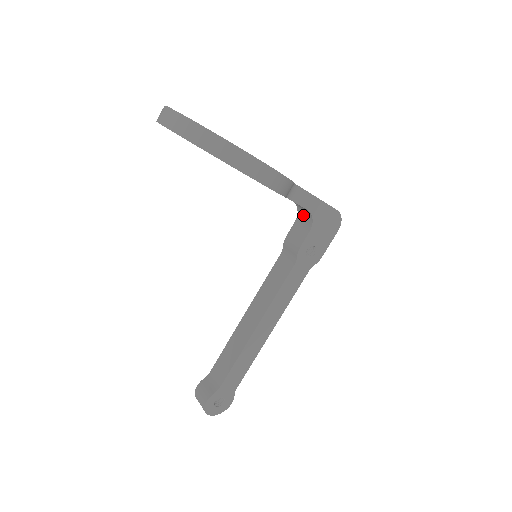
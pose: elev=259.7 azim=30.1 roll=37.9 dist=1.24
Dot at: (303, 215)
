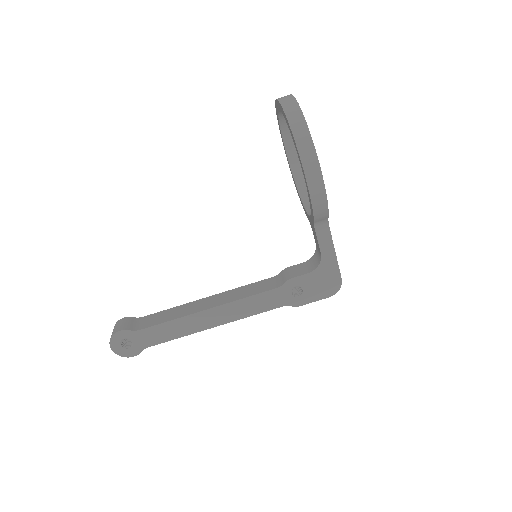
Dot at: (314, 260)
